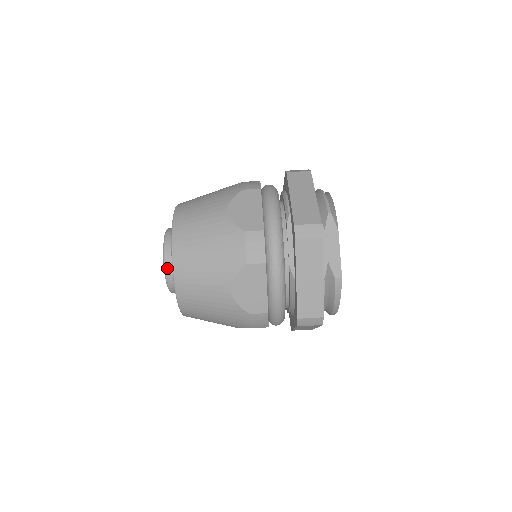
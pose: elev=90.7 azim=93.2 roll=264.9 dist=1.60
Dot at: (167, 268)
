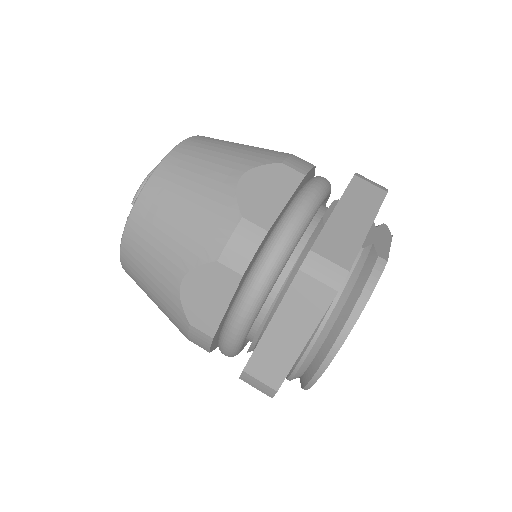
Dot at: occluded
